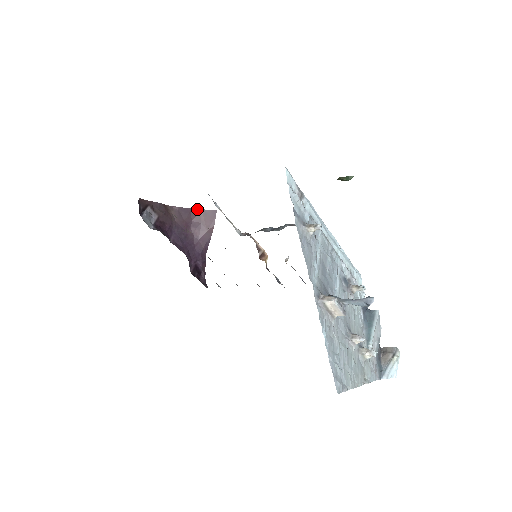
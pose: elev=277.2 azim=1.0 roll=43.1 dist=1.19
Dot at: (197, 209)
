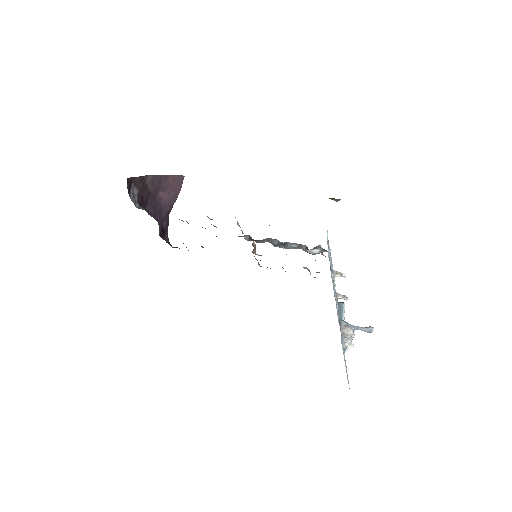
Dot at: (167, 175)
